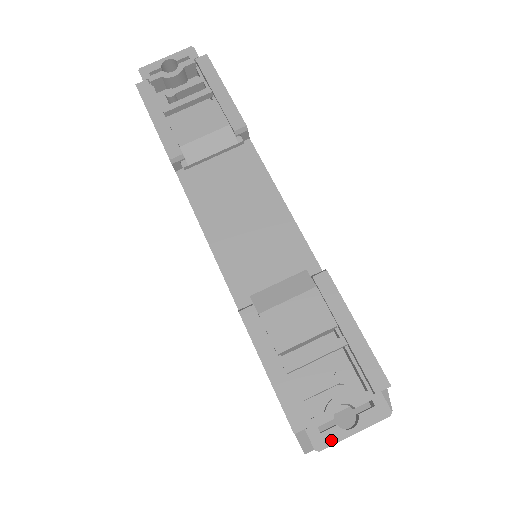
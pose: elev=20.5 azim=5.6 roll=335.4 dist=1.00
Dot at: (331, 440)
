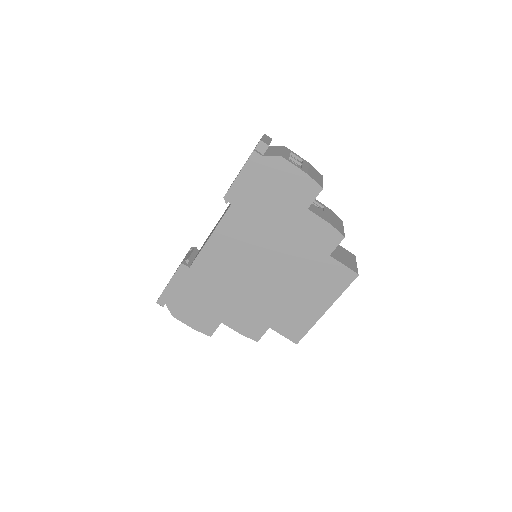
Dot at: occluded
